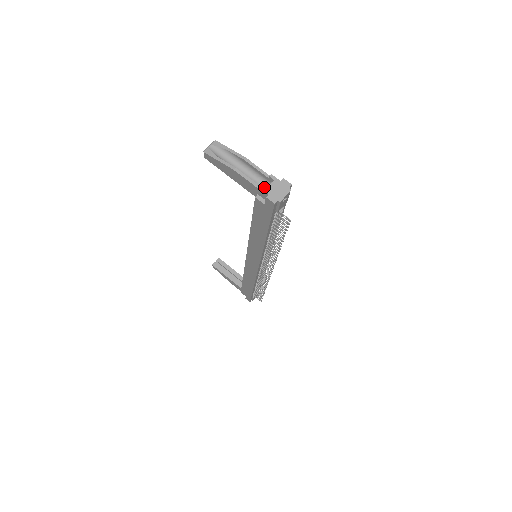
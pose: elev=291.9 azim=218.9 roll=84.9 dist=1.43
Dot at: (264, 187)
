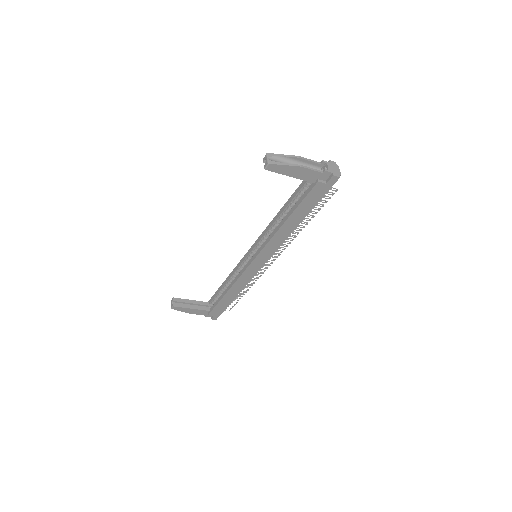
Dot at: (327, 170)
